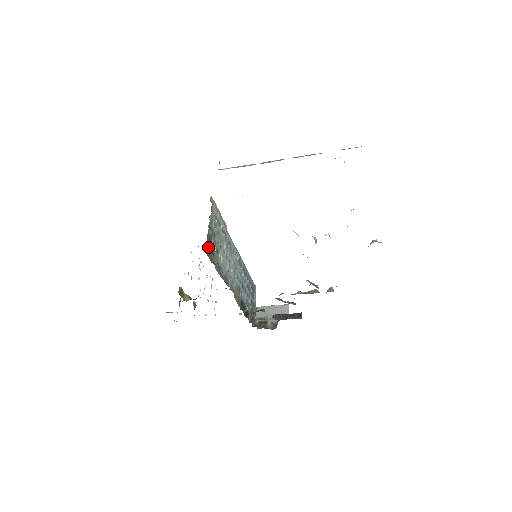
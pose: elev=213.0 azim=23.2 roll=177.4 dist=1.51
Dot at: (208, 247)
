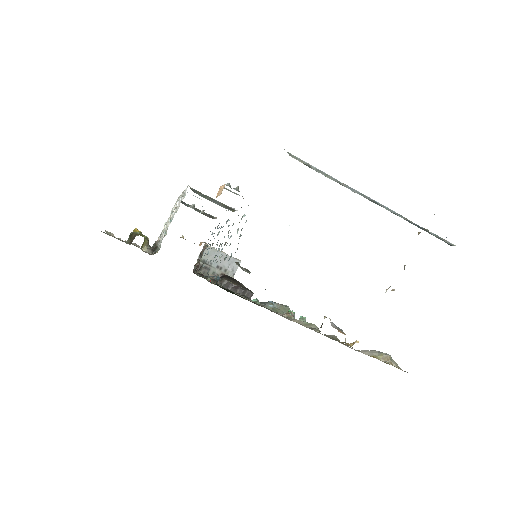
Dot at: occluded
